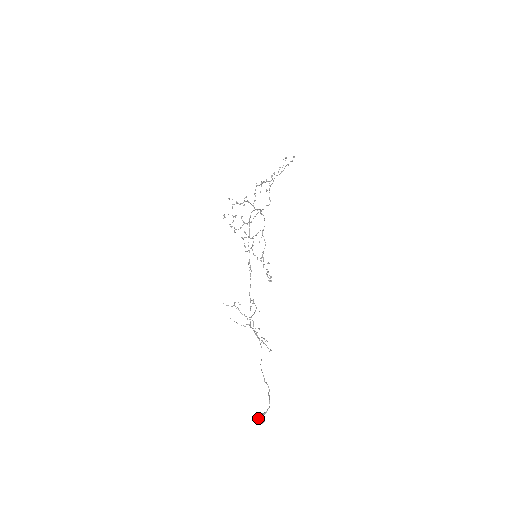
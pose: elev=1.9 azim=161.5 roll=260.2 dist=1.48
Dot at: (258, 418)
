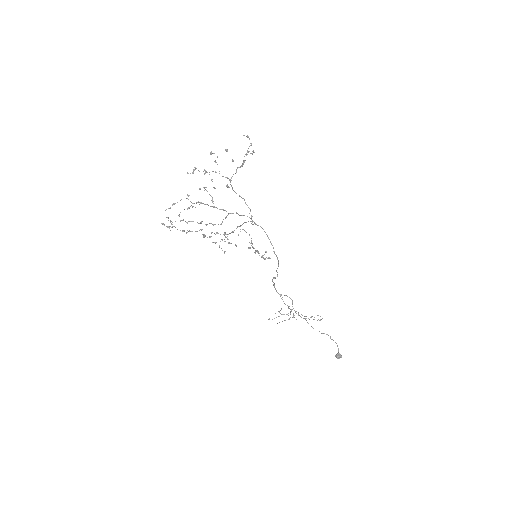
Dot at: (338, 358)
